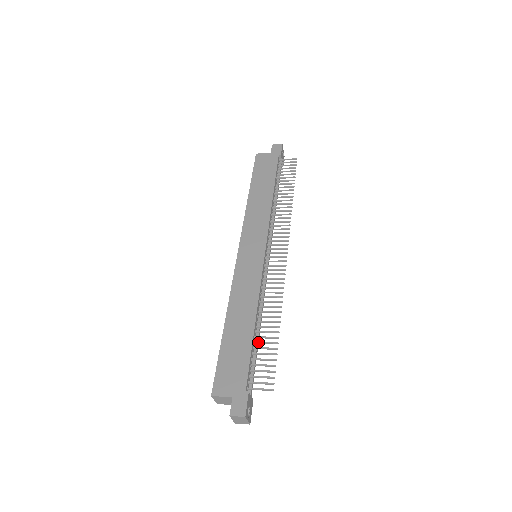
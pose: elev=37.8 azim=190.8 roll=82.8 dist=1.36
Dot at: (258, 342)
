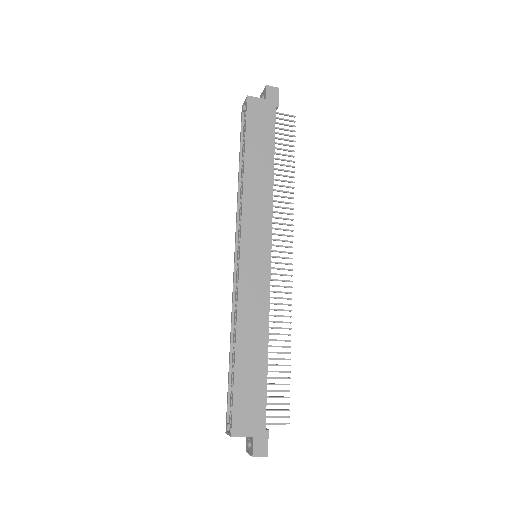
Dot at: (271, 371)
